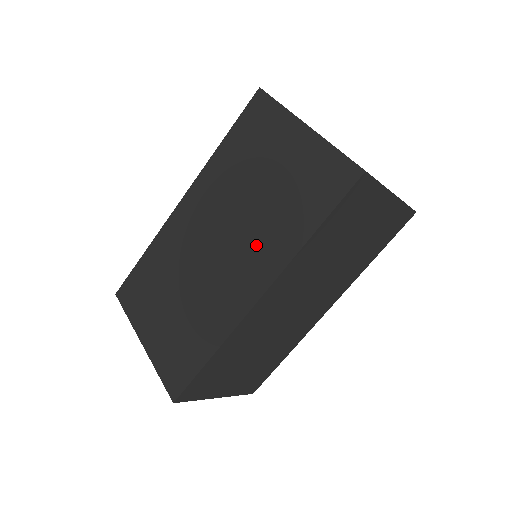
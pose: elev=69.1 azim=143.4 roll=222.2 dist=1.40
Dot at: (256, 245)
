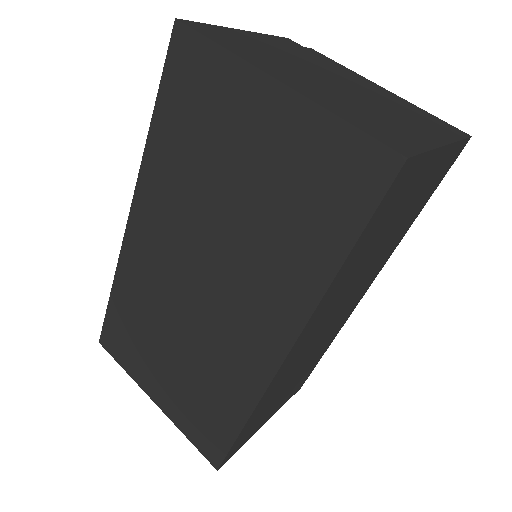
Dot at: (256, 284)
